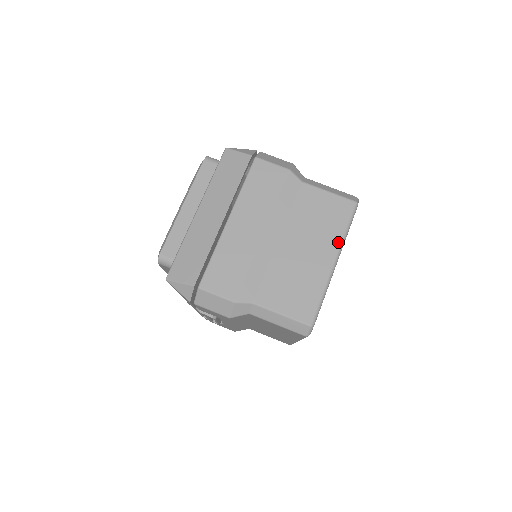
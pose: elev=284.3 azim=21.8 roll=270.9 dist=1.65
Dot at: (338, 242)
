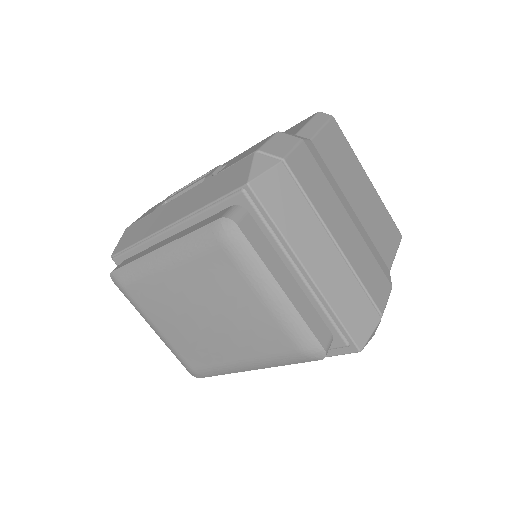
Dot at: (358, 162)
